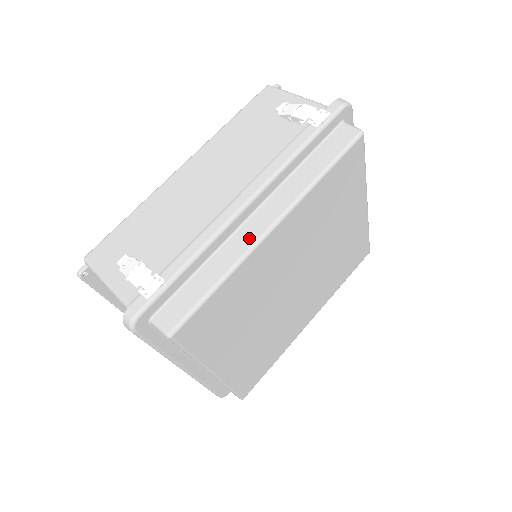
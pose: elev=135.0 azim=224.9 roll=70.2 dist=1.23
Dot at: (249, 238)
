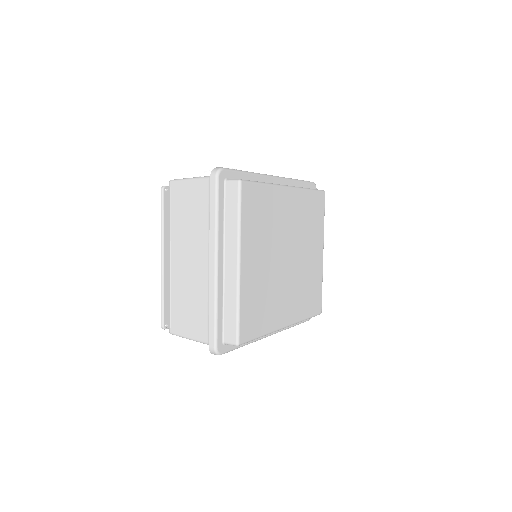
Dot at: occluded
